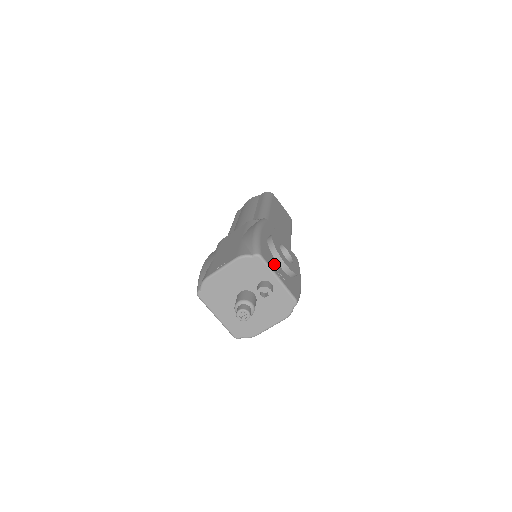
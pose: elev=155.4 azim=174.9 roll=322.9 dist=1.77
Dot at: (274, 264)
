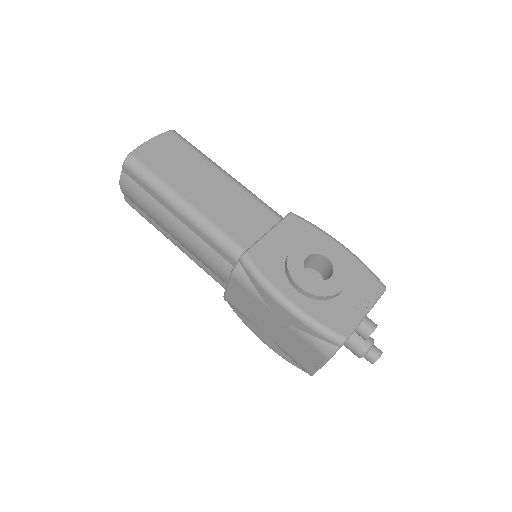
Dot at: (345, 309)
